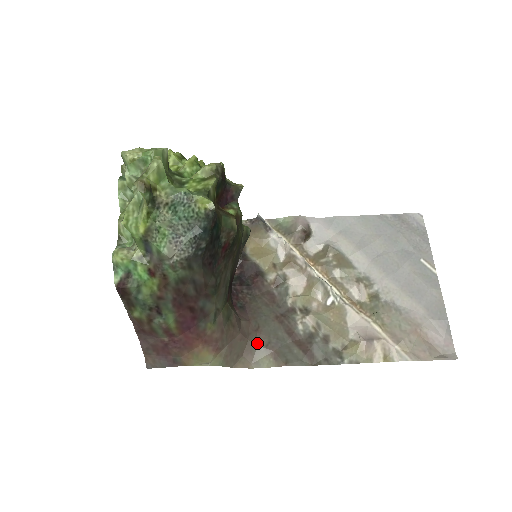
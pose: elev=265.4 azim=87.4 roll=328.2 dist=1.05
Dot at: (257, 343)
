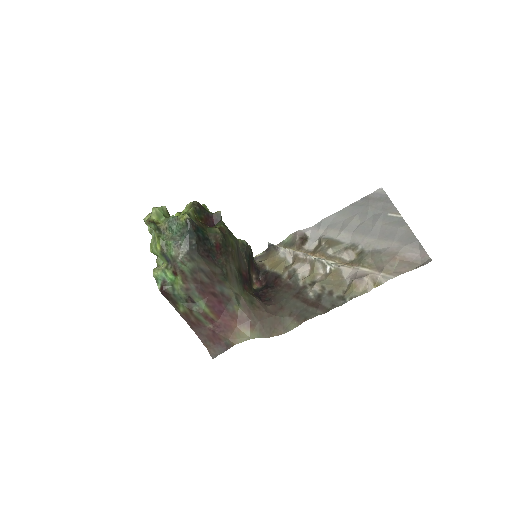
Dot at: (283, 316)
